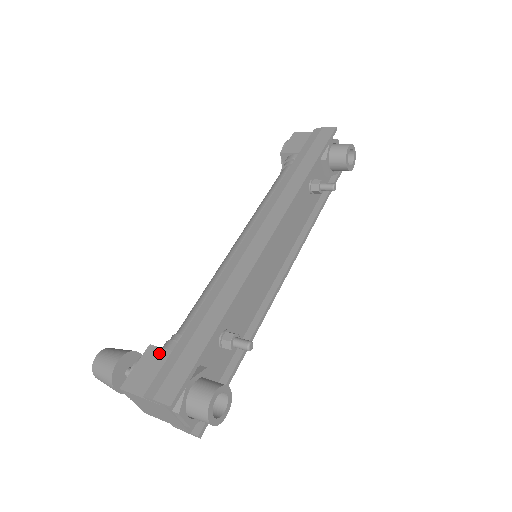
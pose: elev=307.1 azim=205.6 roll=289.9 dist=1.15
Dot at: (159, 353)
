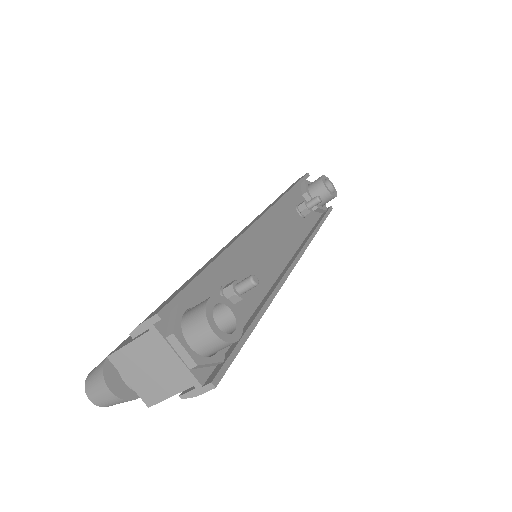
Dot at: occluded
